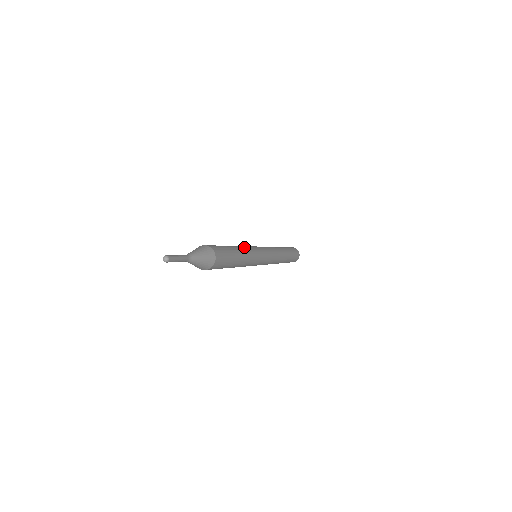
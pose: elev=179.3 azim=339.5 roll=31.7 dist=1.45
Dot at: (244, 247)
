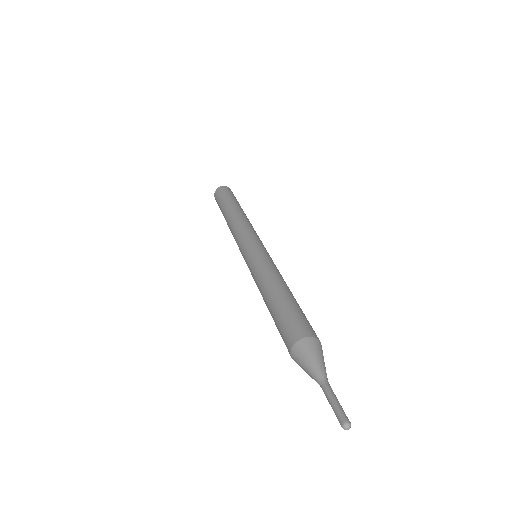
Dot at: (269, 274)
